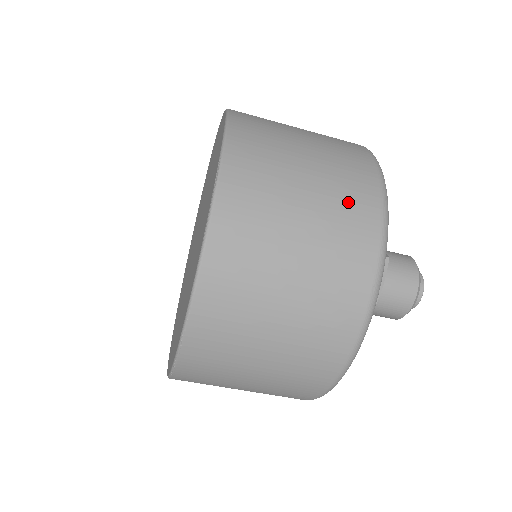
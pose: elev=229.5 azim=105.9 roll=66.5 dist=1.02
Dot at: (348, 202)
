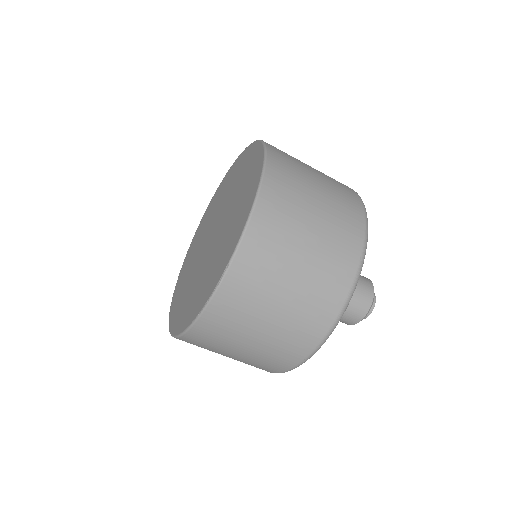
Dot at: (312, 312)
